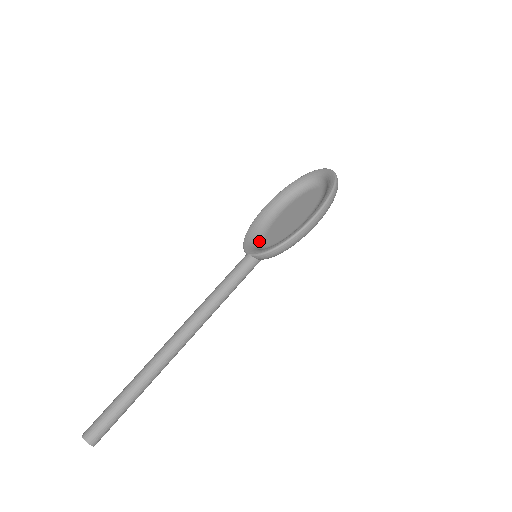
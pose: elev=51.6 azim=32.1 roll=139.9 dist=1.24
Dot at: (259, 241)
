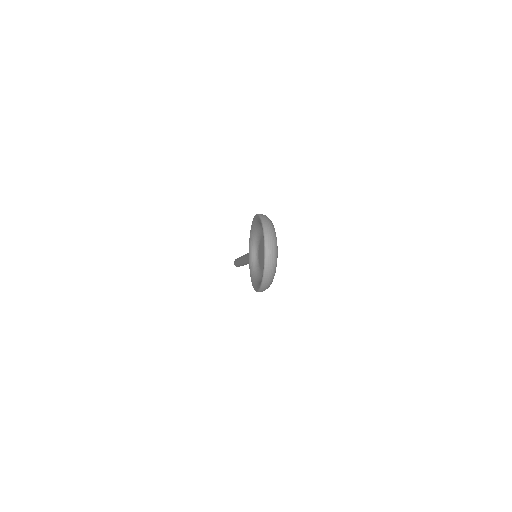
Dot at: (257, 244)
